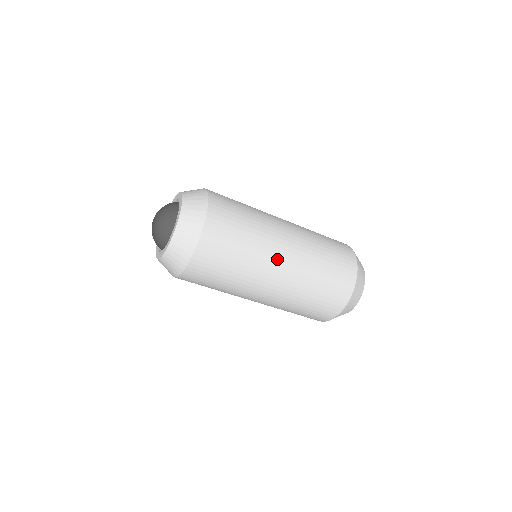
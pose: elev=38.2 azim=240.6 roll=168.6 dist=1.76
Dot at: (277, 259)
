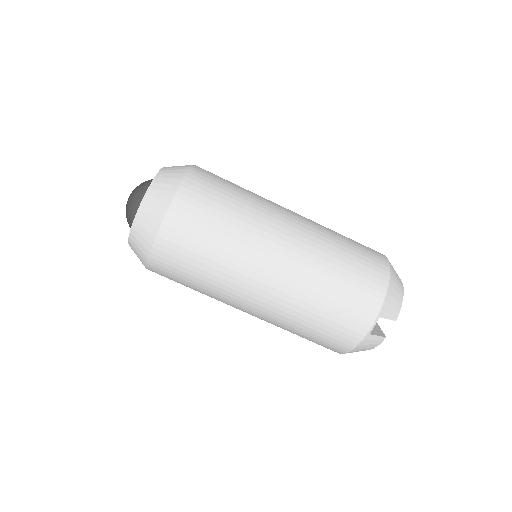
Dot at: (282, 217)
